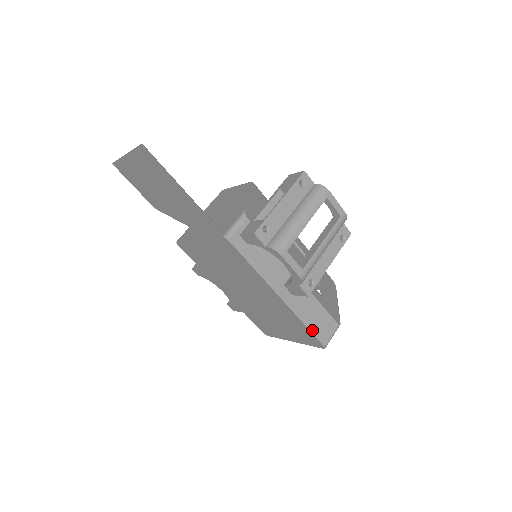
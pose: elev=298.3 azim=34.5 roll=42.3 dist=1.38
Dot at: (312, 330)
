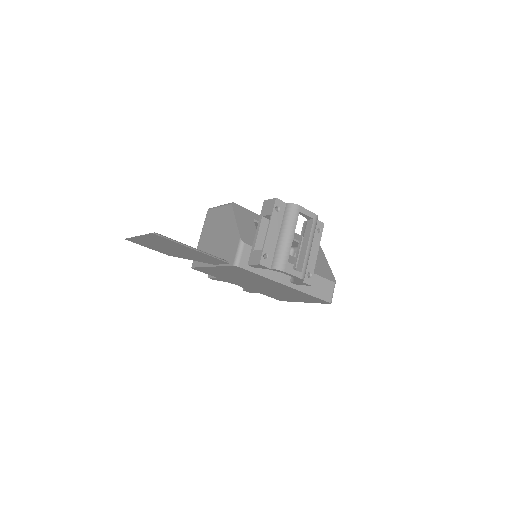
Dot at: (318, 296)
